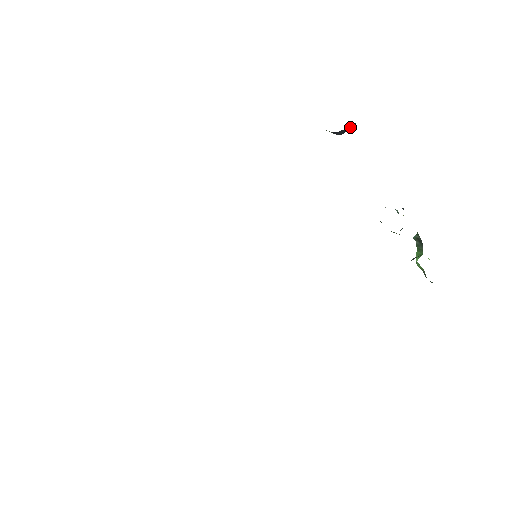
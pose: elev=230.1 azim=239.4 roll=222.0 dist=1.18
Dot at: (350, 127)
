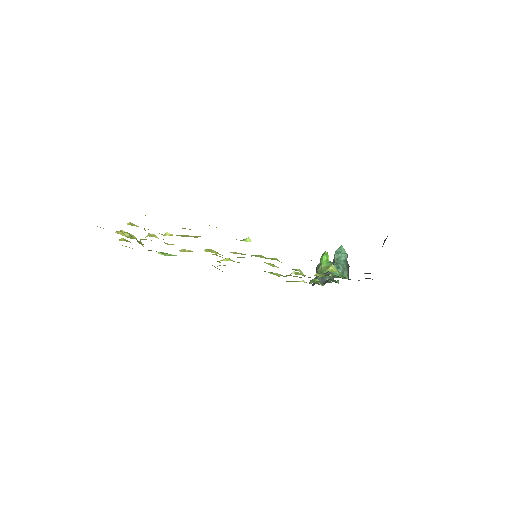
Dot at: occluded
